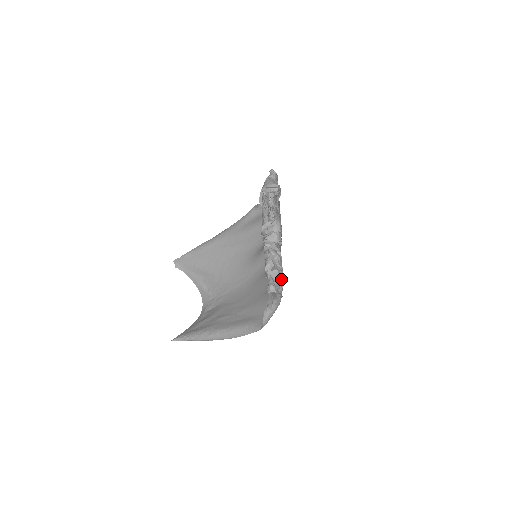
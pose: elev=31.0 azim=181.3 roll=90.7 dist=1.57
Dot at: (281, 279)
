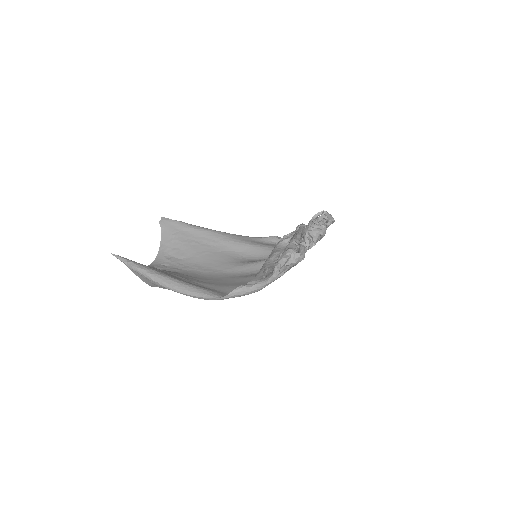
Dot at: (289, 268)
